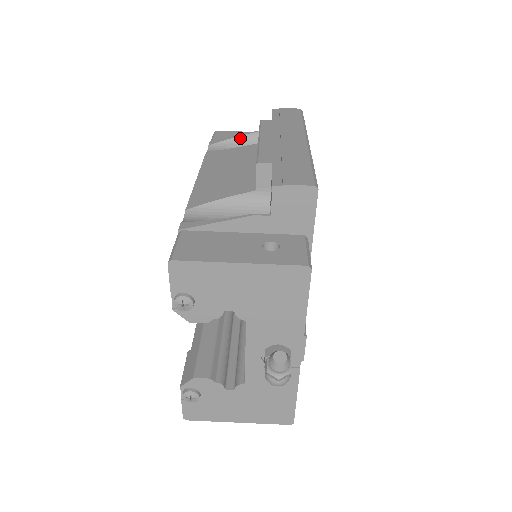
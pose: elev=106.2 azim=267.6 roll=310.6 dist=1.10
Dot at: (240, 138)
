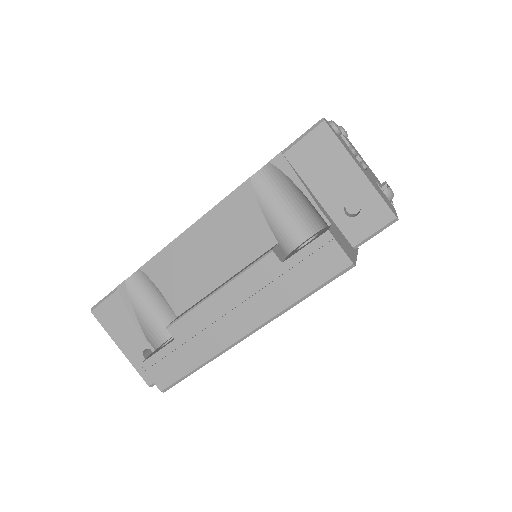
Dot at: (300, 191)
